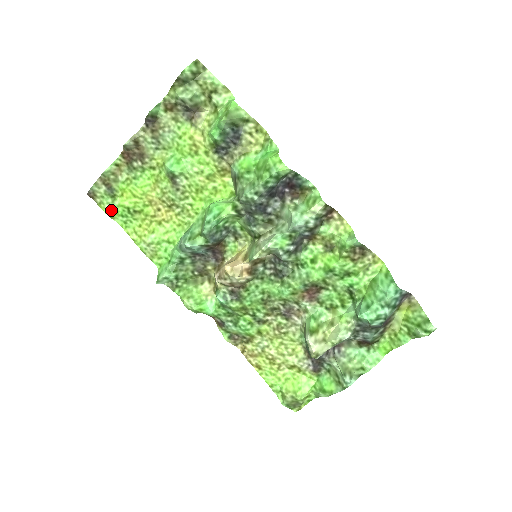
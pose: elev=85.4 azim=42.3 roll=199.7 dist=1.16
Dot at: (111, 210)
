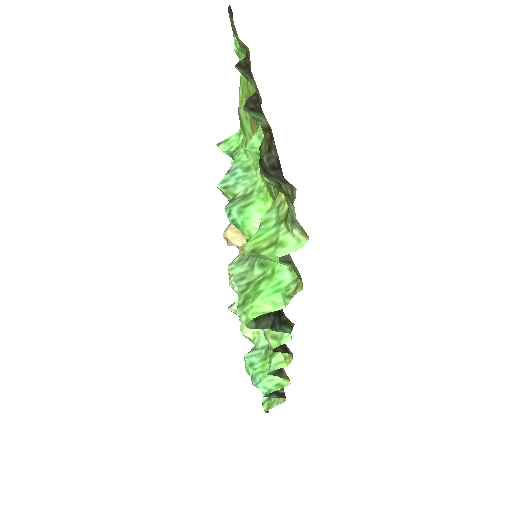
Dot at: (235, 51)
